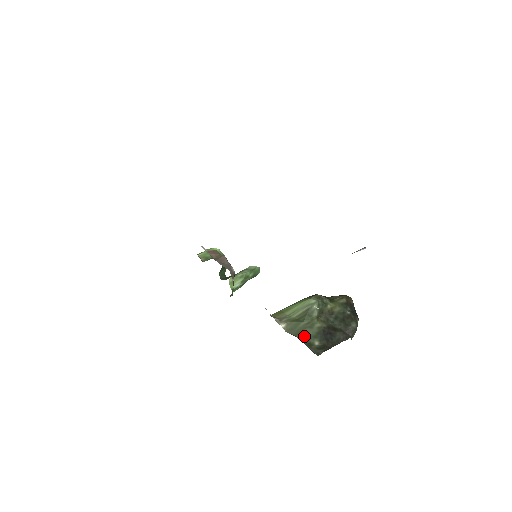
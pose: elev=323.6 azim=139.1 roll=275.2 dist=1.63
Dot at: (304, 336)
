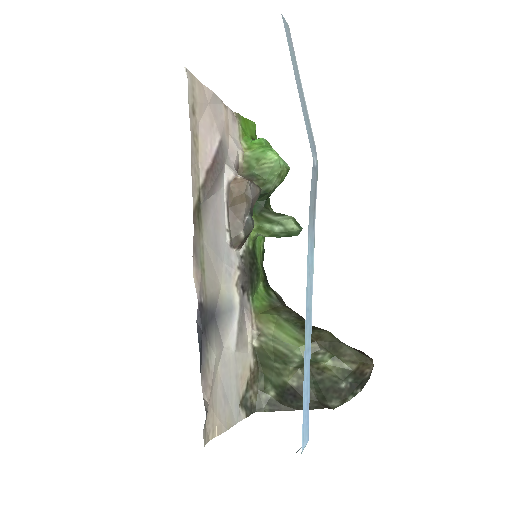
Dot at: (267, 375)
